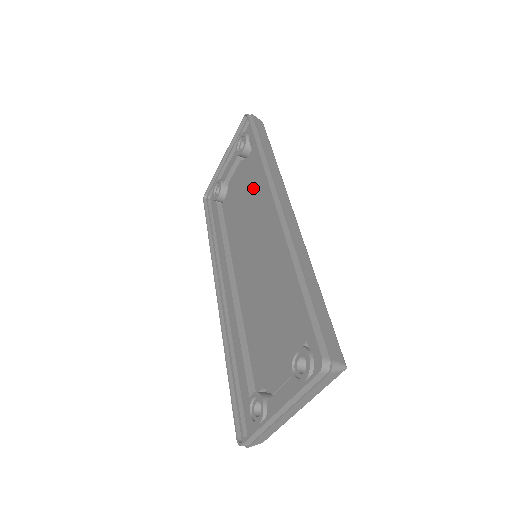
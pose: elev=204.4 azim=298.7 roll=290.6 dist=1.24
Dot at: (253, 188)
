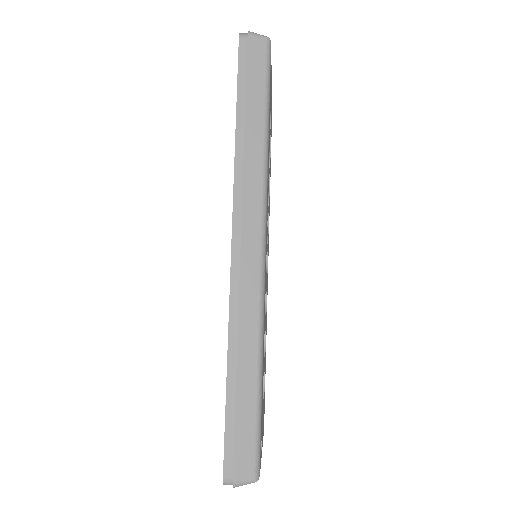
Dot at: occluded
